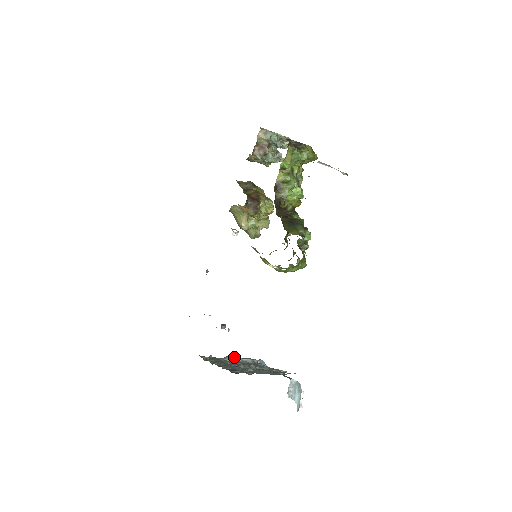
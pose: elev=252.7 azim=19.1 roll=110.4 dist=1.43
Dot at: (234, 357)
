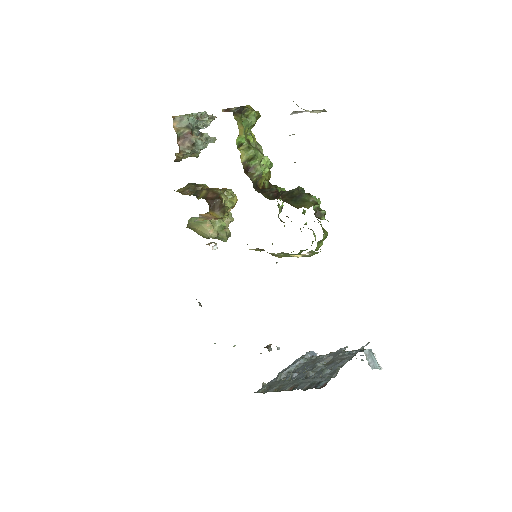
Dot at: (286, 368)
